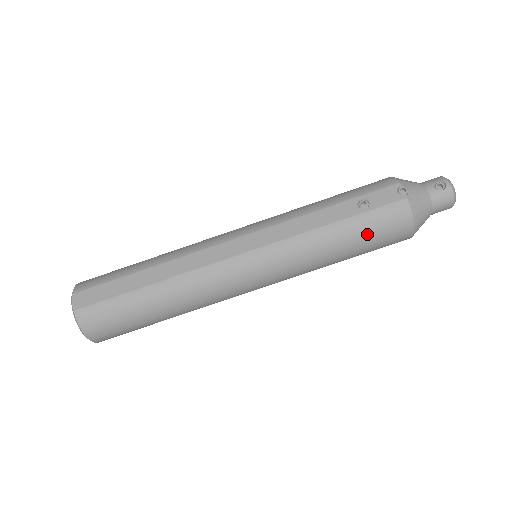
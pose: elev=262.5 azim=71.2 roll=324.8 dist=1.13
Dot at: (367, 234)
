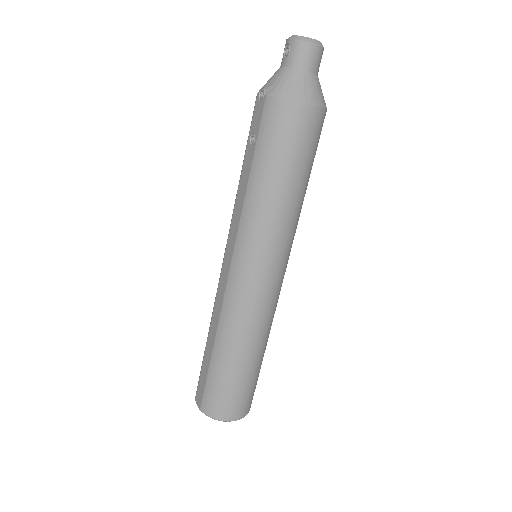
Dot at: (275, 153)
